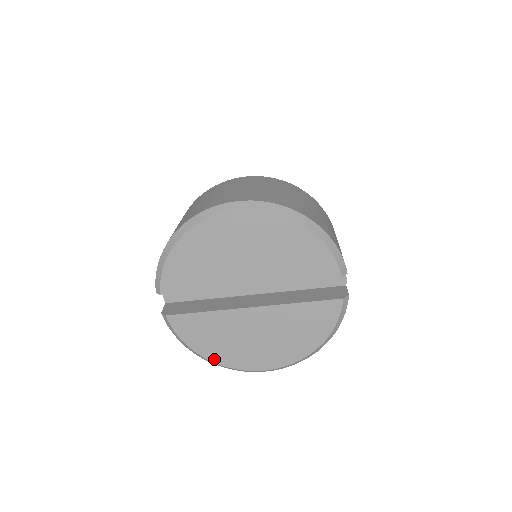
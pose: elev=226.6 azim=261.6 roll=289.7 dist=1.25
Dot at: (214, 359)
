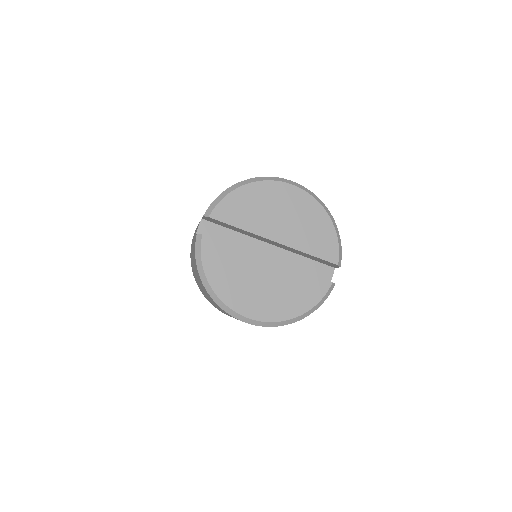
Dot at: (217, 290)
